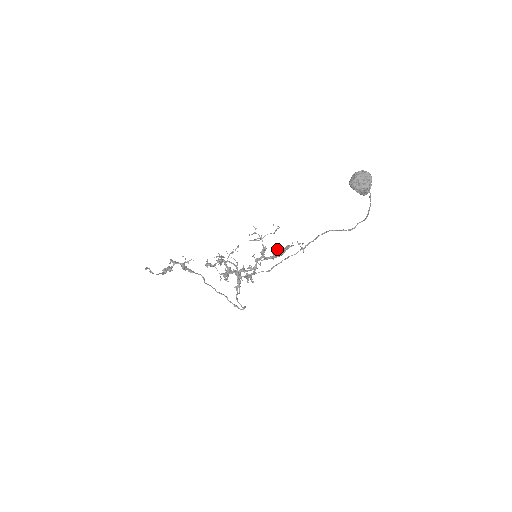
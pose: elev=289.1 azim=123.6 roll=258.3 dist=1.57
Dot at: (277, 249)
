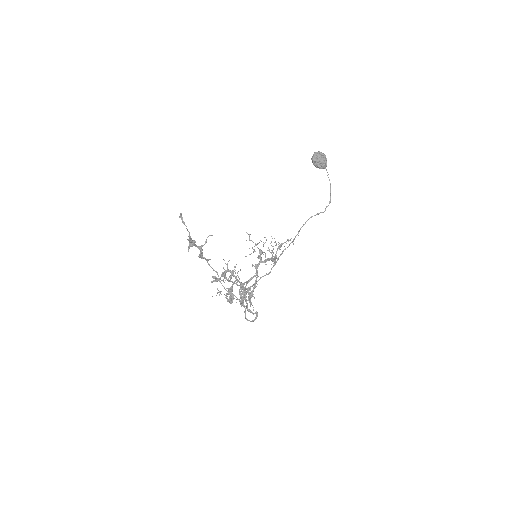
Dot at: occluded
